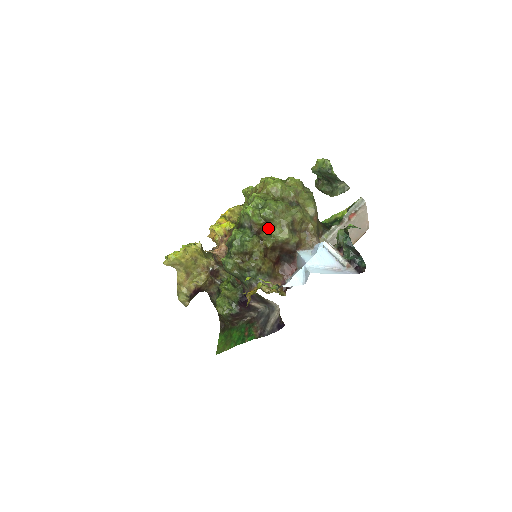
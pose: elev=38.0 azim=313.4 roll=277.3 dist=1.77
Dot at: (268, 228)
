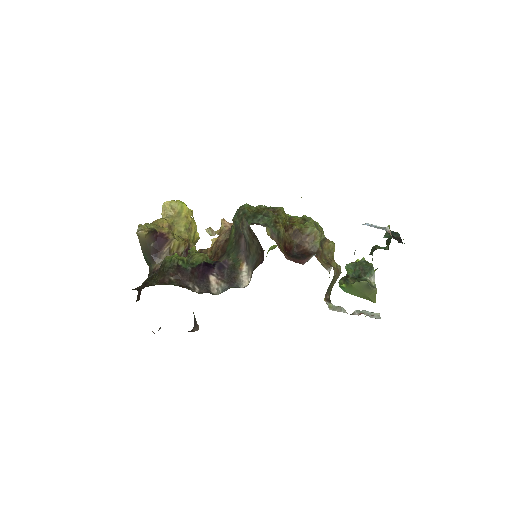
Dot at: occluded
